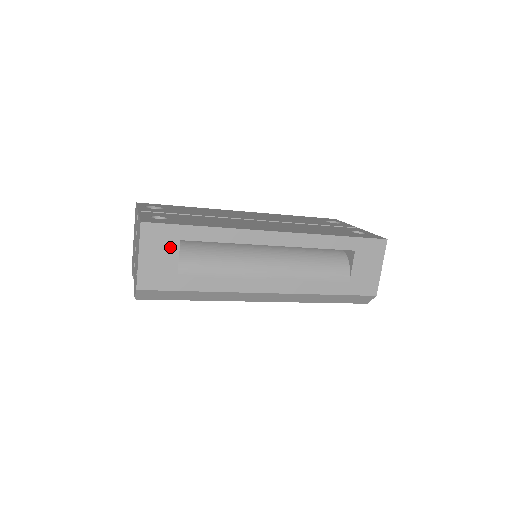
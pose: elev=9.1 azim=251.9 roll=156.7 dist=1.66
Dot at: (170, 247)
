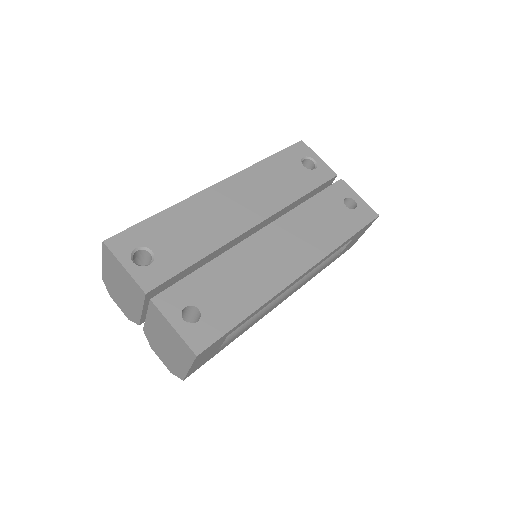
Dot at: (217, 345)
